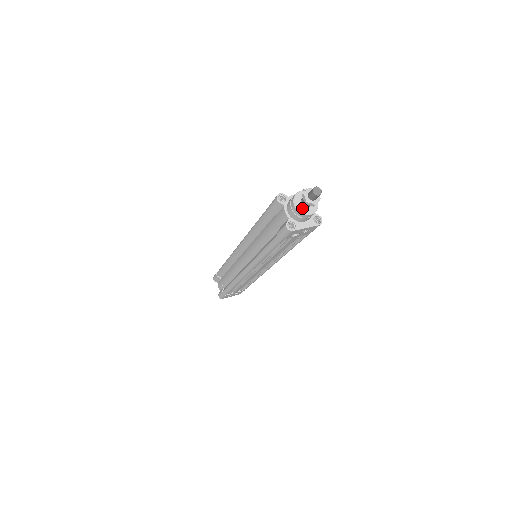
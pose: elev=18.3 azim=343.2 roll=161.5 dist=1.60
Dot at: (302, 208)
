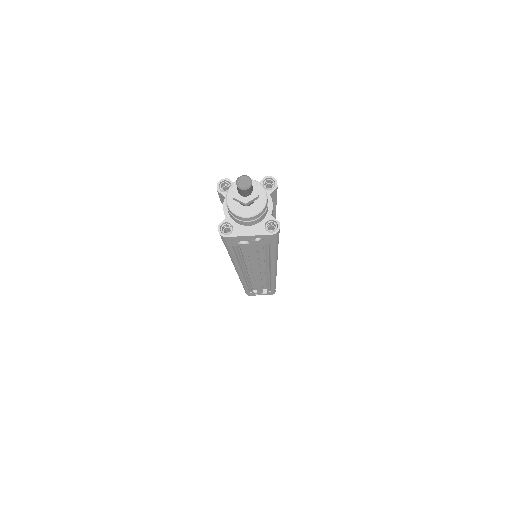
Dot at: (237, 205)
